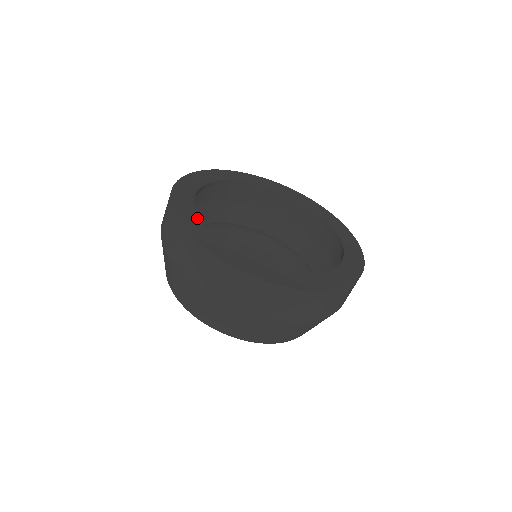
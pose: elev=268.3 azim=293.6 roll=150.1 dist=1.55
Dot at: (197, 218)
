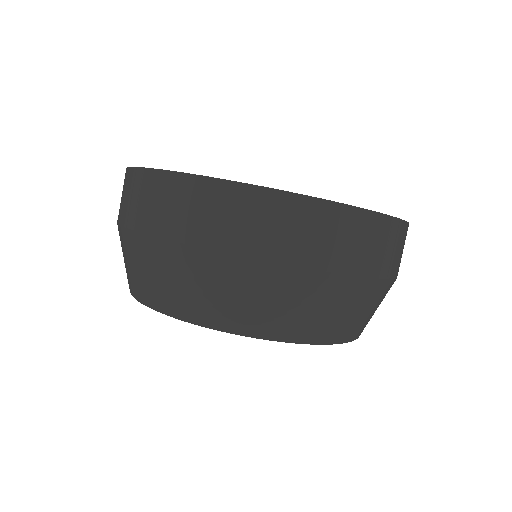
Dot at: occluded
